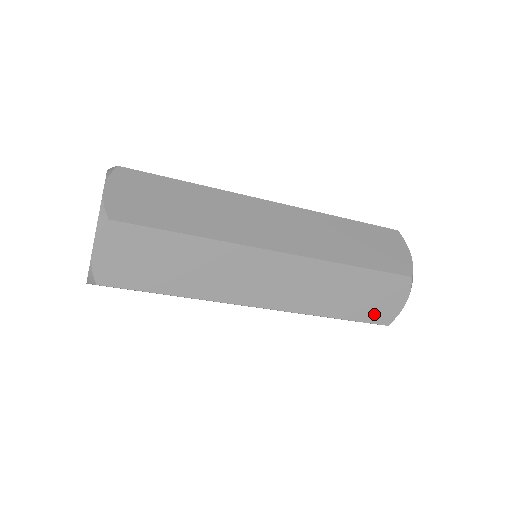
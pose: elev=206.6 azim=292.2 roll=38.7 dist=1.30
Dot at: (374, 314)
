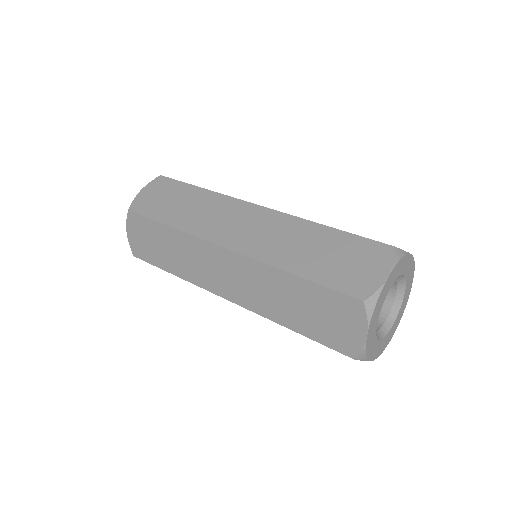
Dot at: (332, 338)
